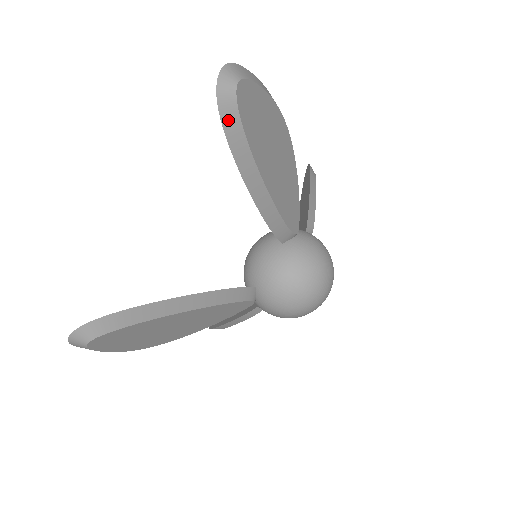
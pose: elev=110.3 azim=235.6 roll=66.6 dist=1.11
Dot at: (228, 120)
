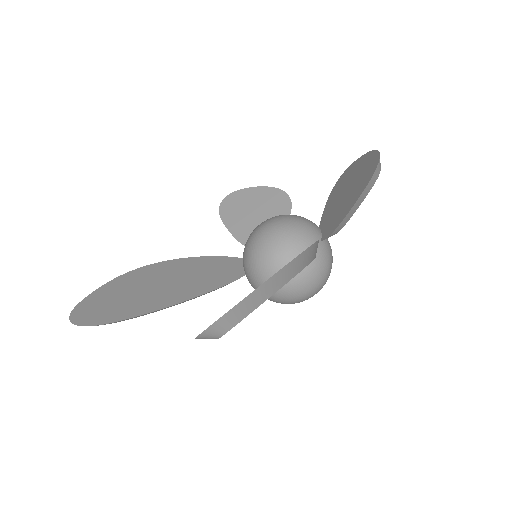
Dot at: occluded
